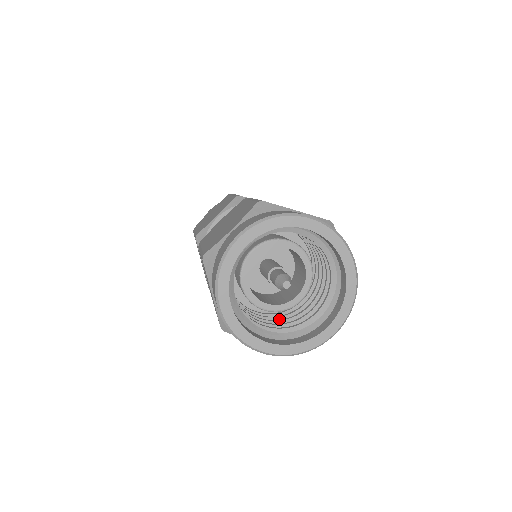
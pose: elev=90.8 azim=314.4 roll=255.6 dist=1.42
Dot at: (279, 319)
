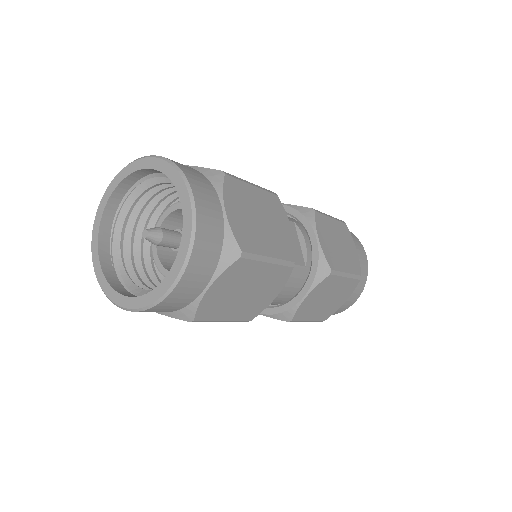
Dot at: occluded
